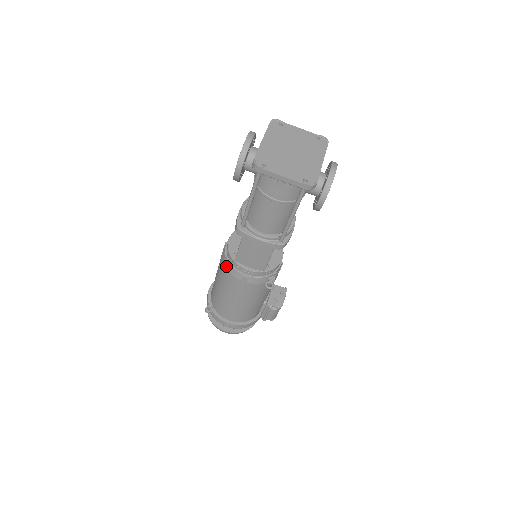
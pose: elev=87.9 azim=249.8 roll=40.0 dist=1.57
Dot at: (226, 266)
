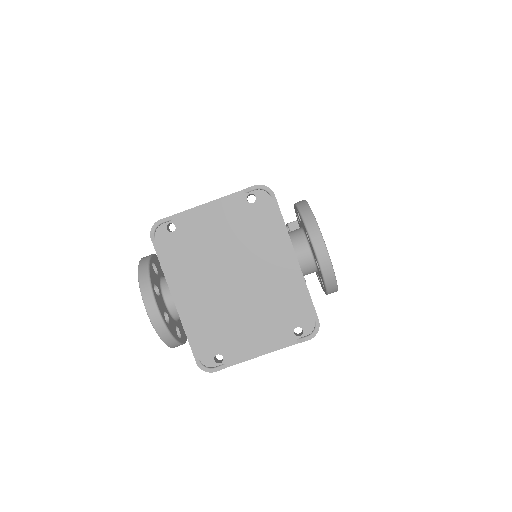
Dot at: occluded
